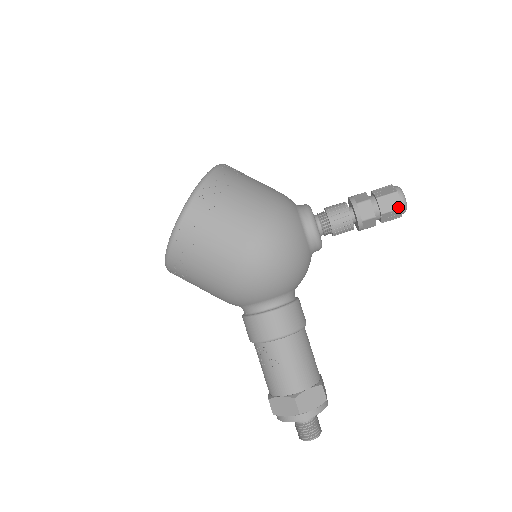
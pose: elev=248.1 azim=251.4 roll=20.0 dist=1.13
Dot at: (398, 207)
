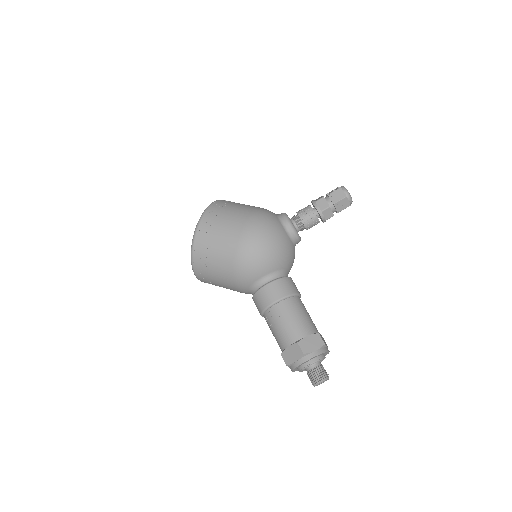
Dot at: (344, 197)
